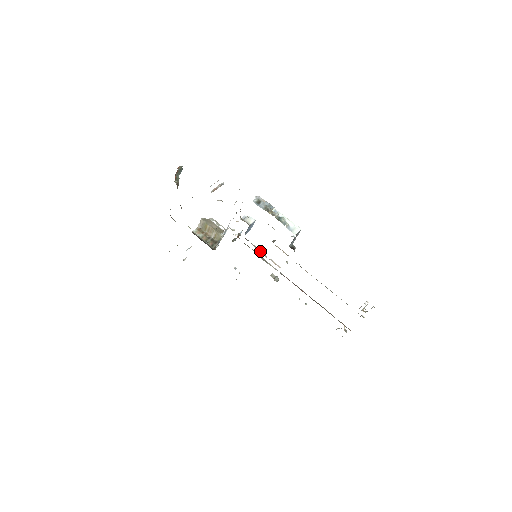
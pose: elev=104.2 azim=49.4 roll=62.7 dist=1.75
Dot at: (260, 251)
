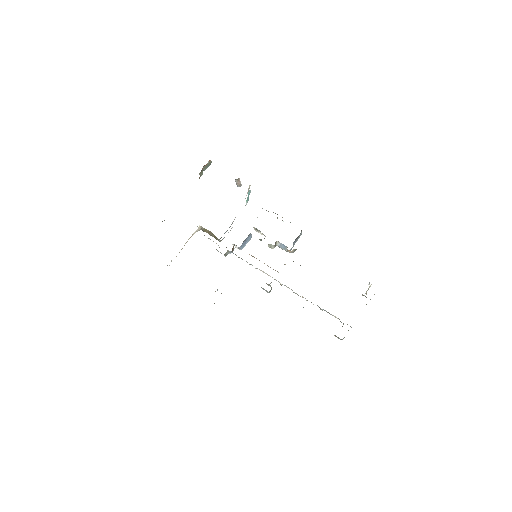
Dot at: (256, 258)
